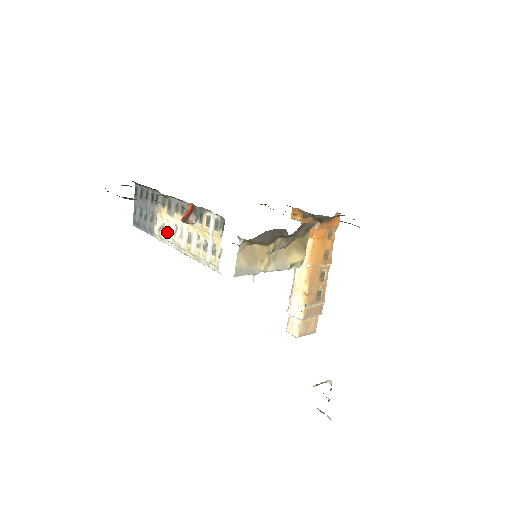
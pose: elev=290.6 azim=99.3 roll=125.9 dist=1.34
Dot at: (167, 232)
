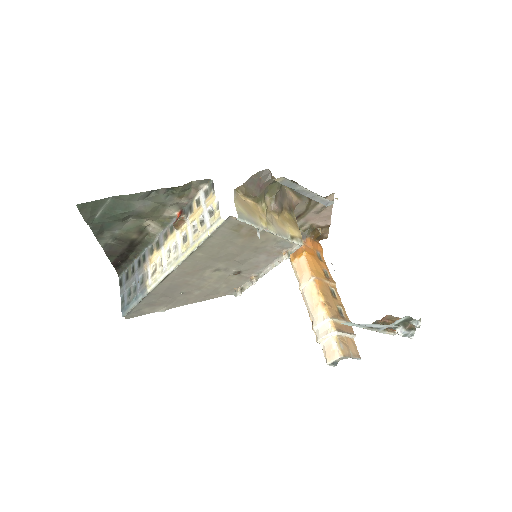
Dot at: (161, 267)
